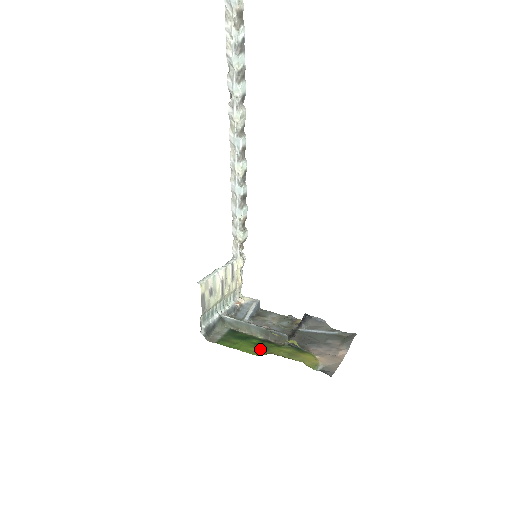
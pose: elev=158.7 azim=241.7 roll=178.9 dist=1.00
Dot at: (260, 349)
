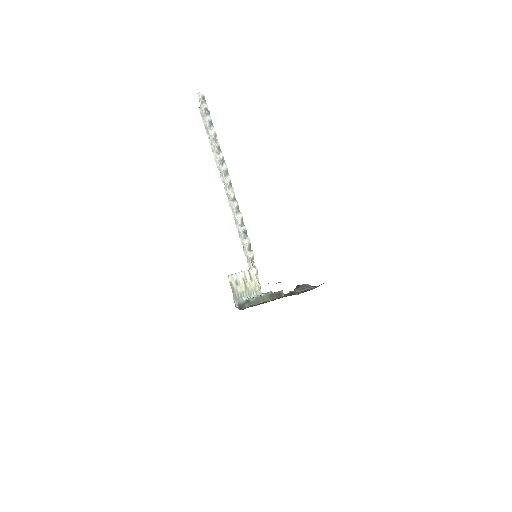
Dot at: occluded
